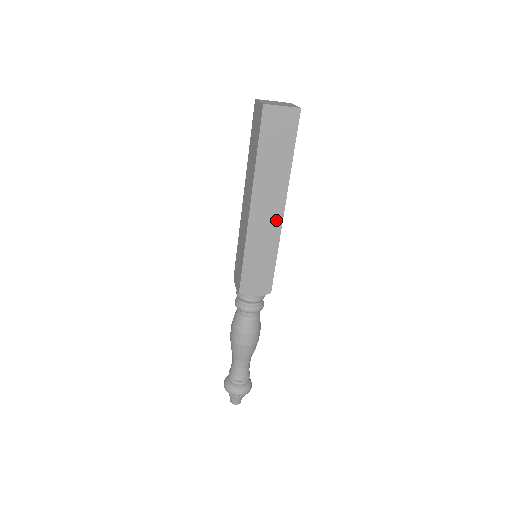
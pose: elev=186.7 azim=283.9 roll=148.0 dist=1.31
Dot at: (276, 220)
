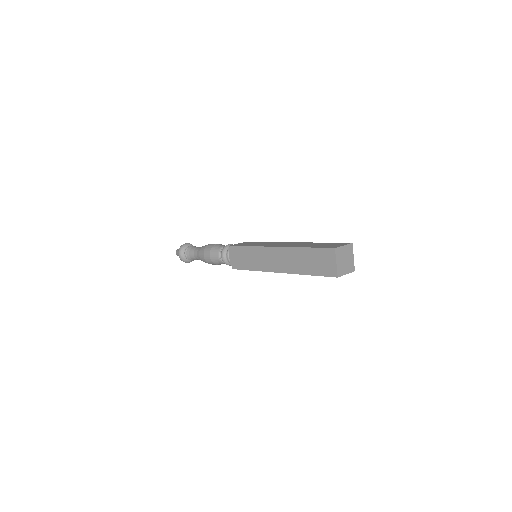
Dot at: occluded
